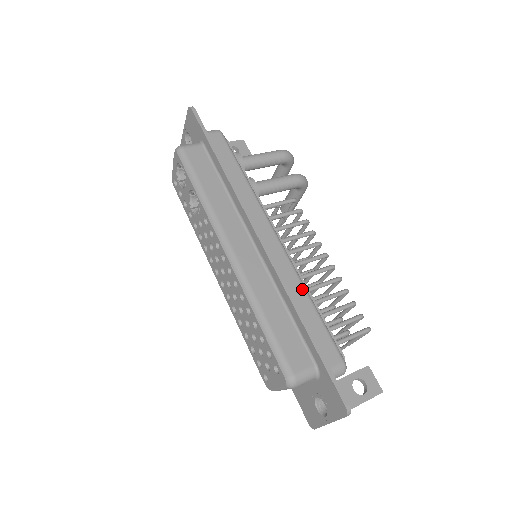
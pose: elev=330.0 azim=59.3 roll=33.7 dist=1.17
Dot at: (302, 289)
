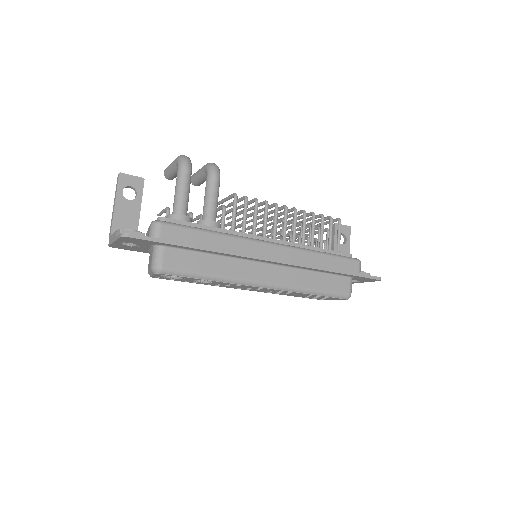
Dot at: (313, 254)
